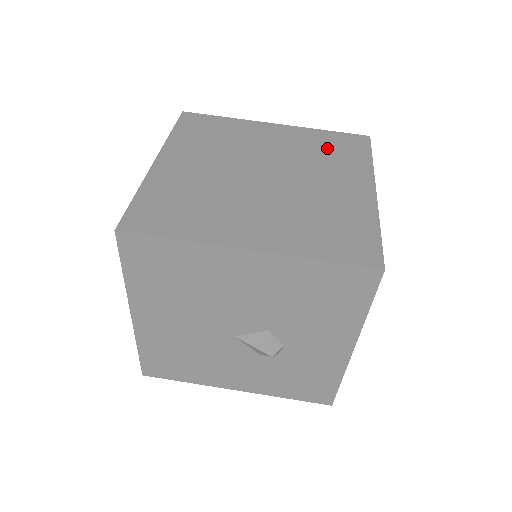
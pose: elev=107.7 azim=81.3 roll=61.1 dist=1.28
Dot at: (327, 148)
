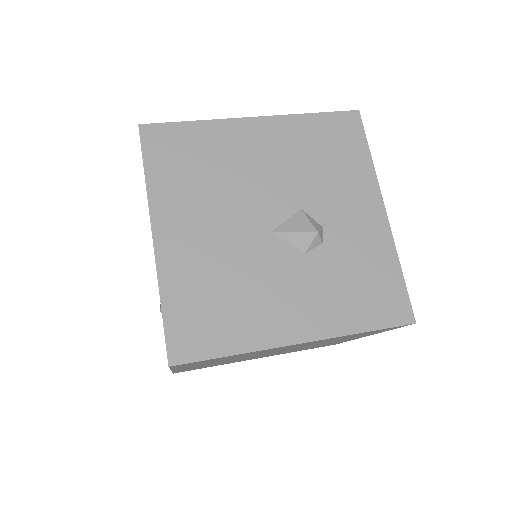
Dot at: occluded
